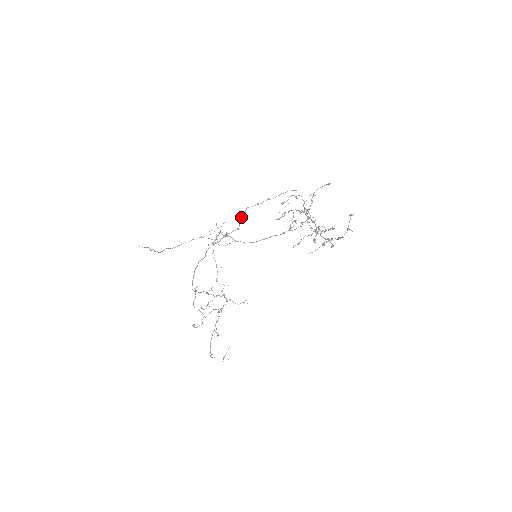
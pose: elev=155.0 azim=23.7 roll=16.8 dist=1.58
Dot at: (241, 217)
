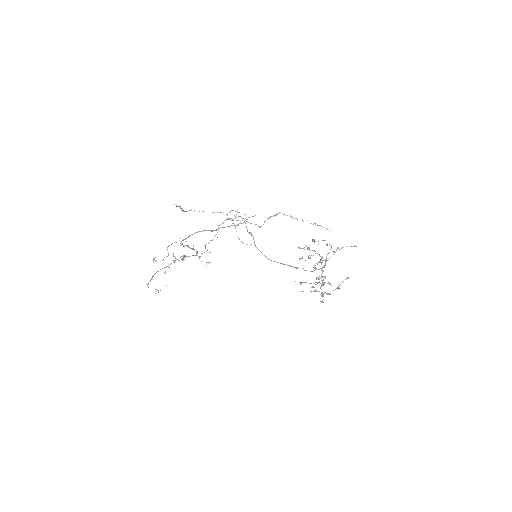
Dot at: occluded
